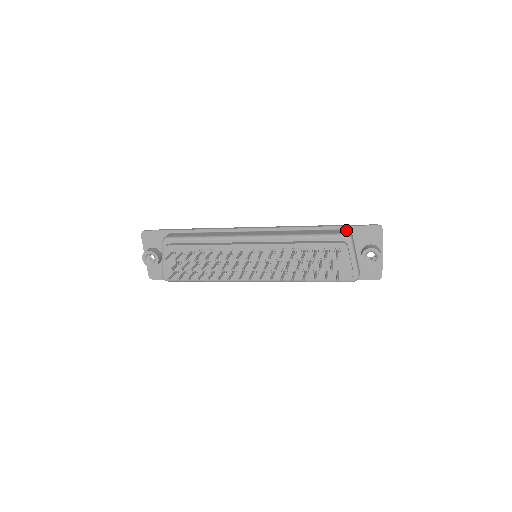
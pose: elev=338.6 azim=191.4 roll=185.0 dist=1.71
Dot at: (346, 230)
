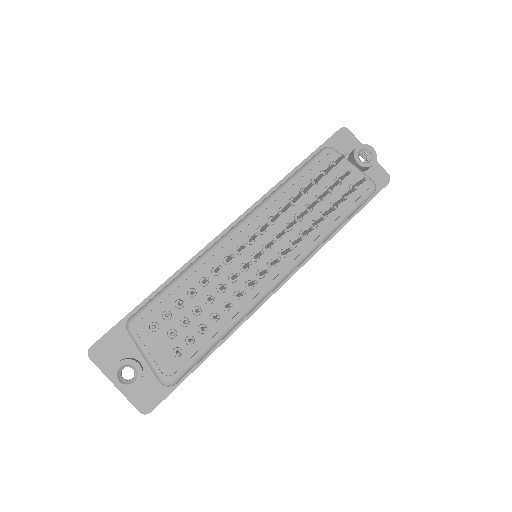
Dot at: occluded
